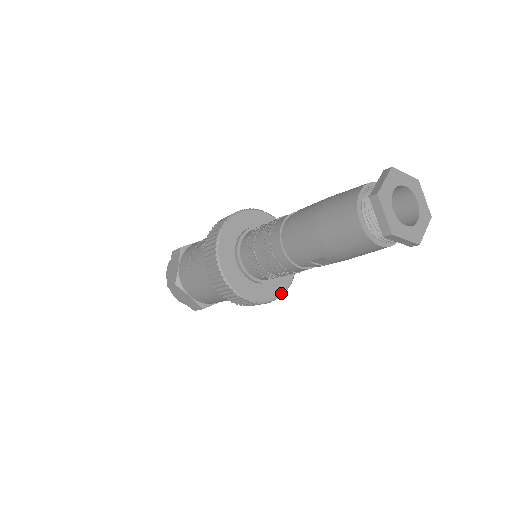
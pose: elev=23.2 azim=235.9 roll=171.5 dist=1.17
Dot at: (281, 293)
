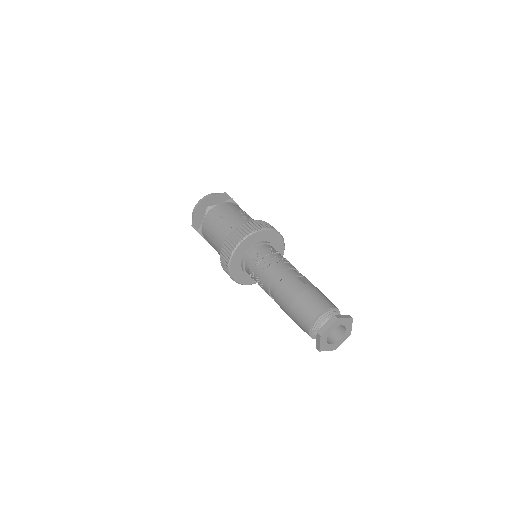
Dot at: occluded
